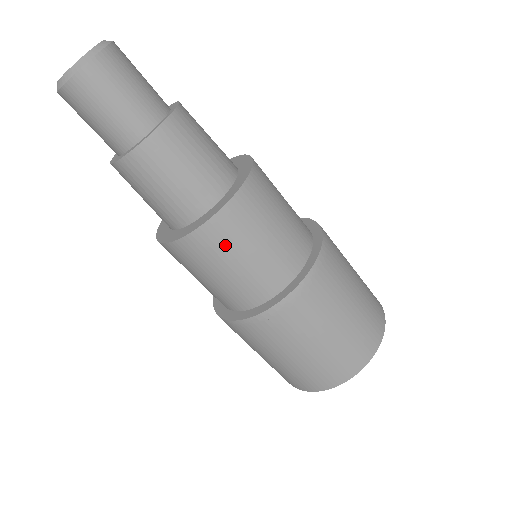
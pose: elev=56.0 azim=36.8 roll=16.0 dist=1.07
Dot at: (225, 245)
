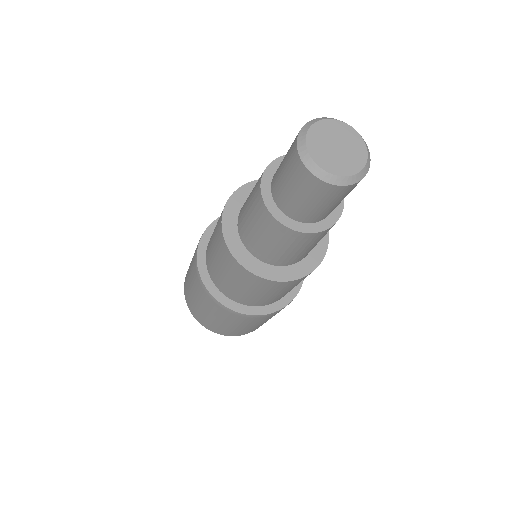
Dot at: (228, 266)
